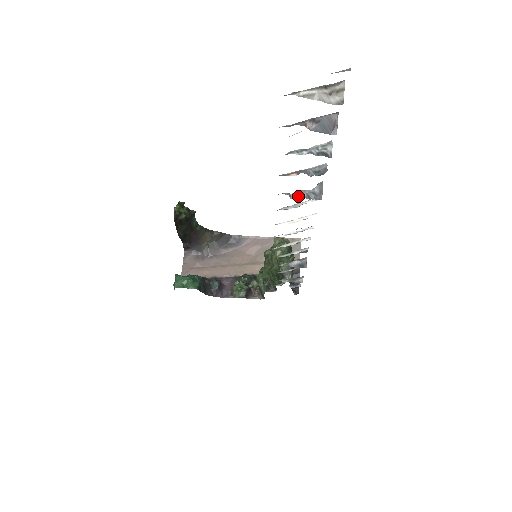
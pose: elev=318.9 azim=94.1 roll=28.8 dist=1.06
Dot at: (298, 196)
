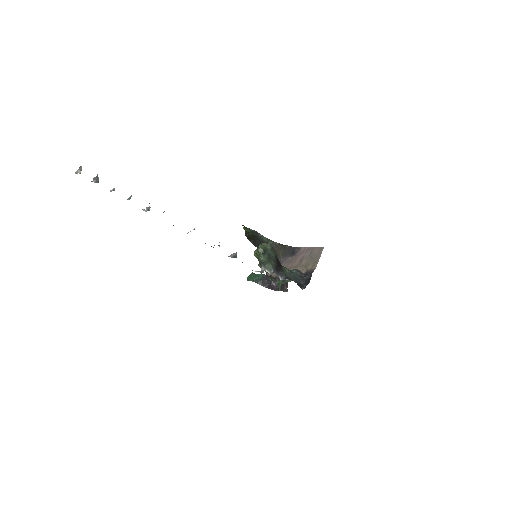
Dot at: (147, 210)
